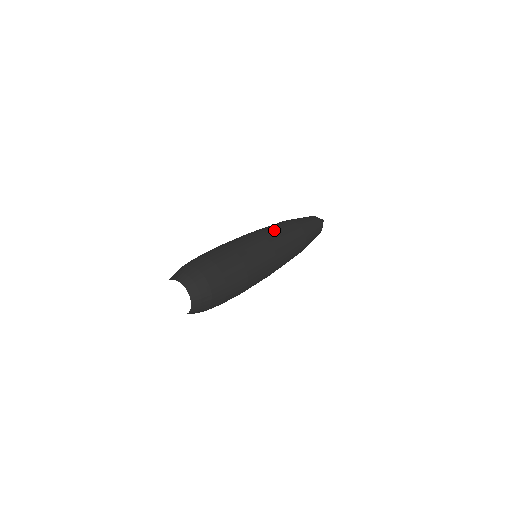
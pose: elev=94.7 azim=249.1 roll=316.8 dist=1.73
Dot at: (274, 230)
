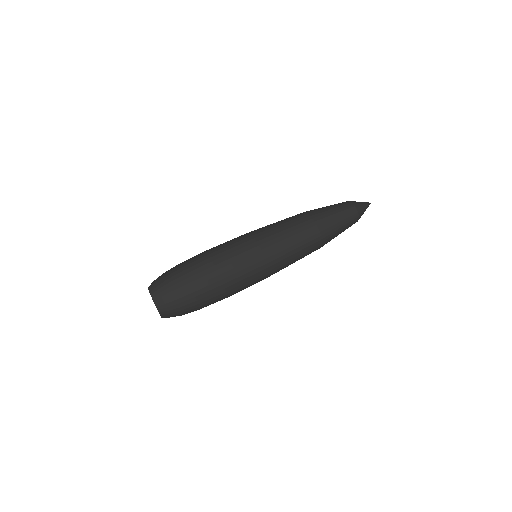
Dot at: (278, 235)
